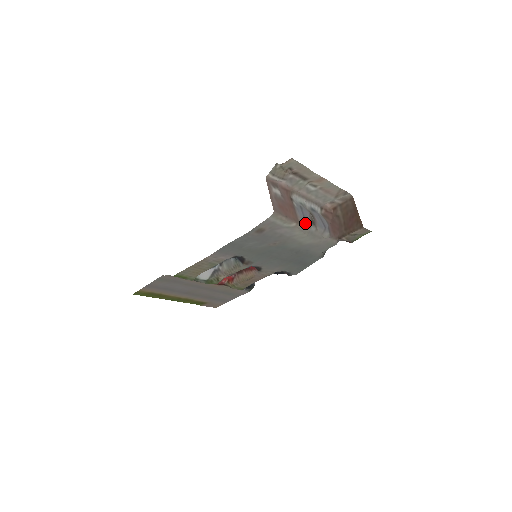
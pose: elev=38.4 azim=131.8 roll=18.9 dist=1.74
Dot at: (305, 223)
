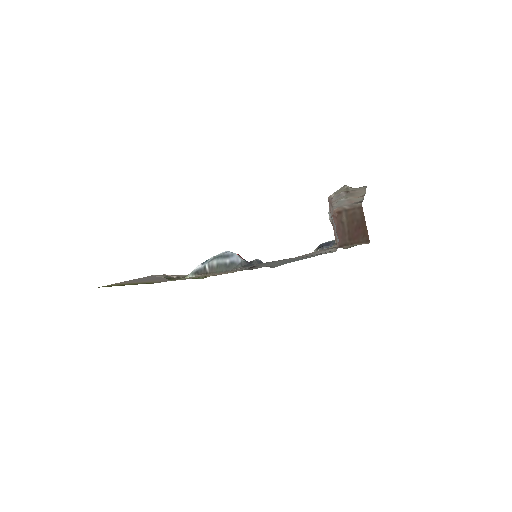
Dot at: occluded
